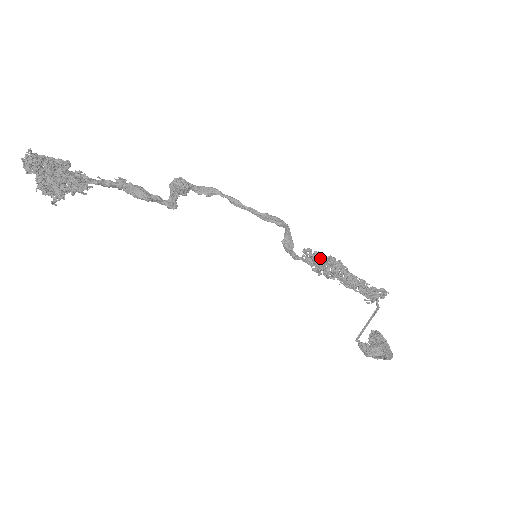
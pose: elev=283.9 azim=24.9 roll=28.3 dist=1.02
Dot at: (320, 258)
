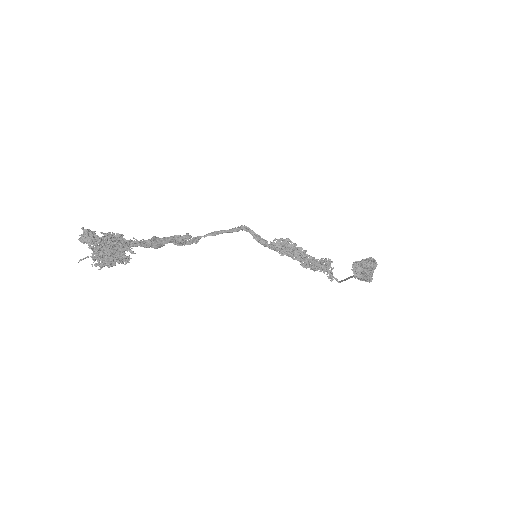
Dot at: (282, 239)
